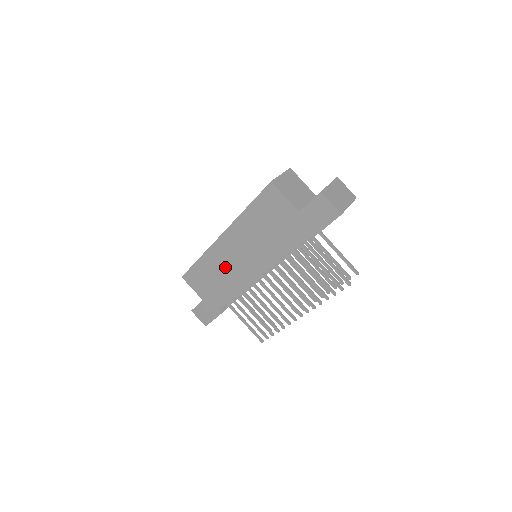
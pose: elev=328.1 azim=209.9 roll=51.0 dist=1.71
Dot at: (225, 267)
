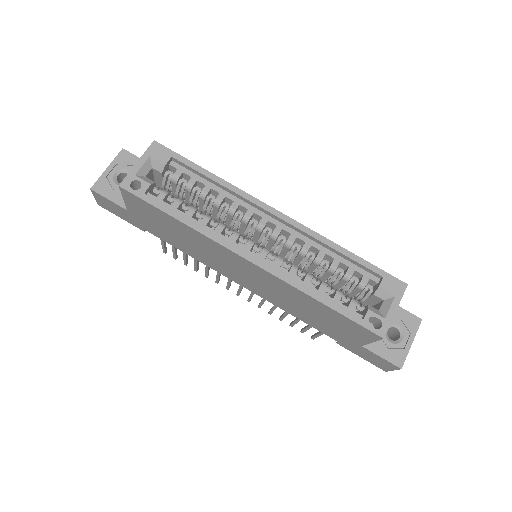
Dot at: (210, 254)
